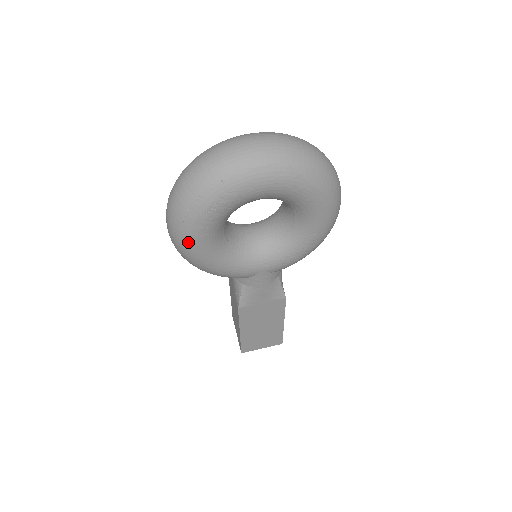
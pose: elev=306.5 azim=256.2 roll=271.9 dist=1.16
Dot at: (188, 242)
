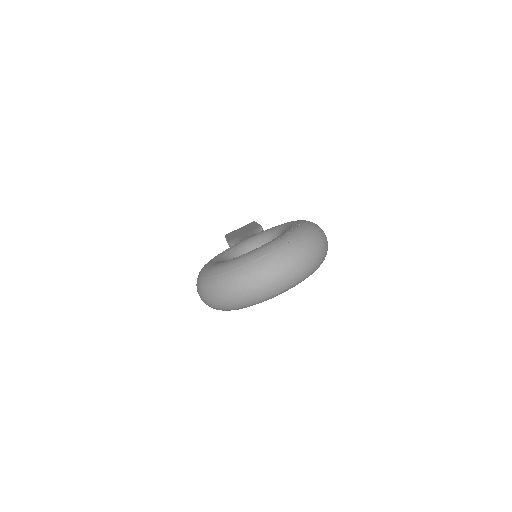
Dot at: occluded
